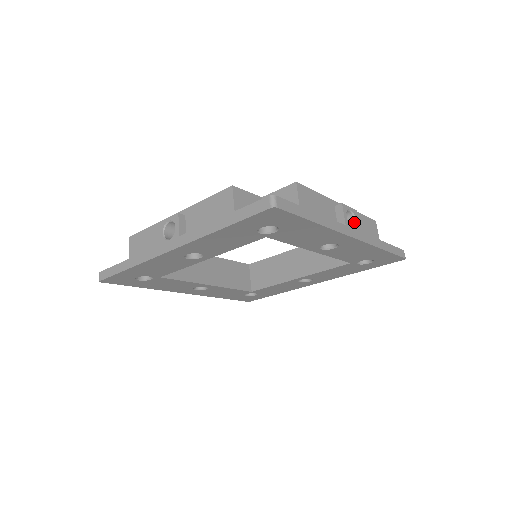
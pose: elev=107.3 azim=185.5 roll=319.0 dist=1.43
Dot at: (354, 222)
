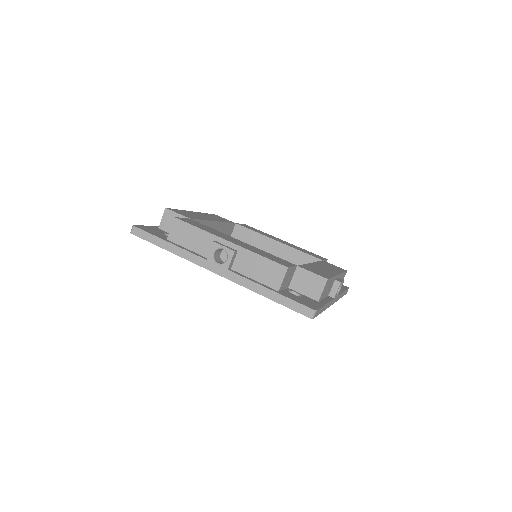
Dot at: (339, 290)
